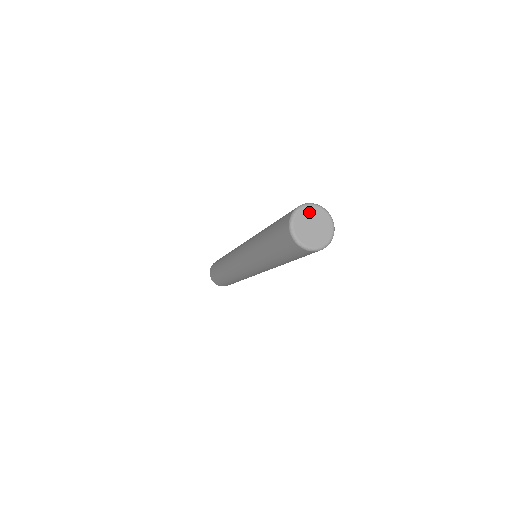
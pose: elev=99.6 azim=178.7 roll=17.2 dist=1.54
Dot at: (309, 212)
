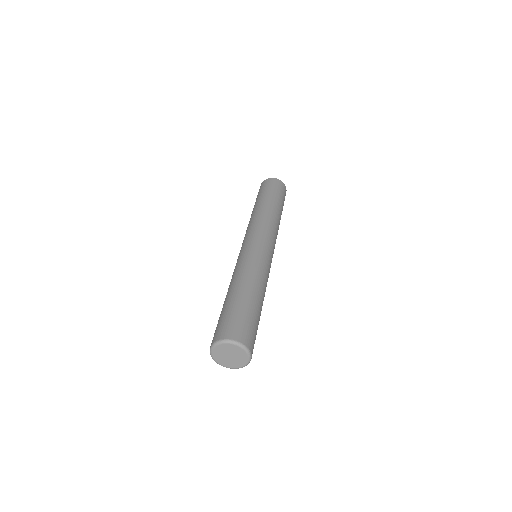
Dot at: (223, 348)
